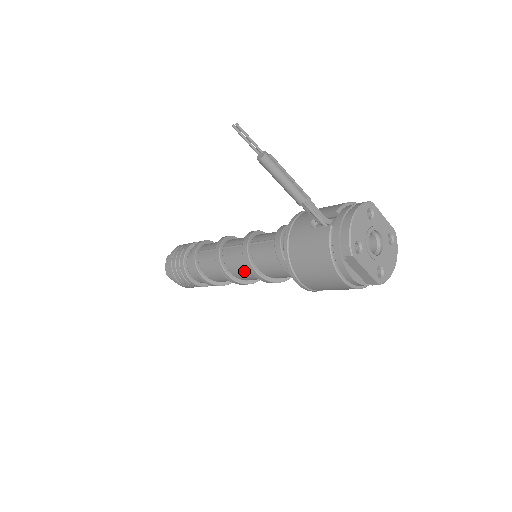
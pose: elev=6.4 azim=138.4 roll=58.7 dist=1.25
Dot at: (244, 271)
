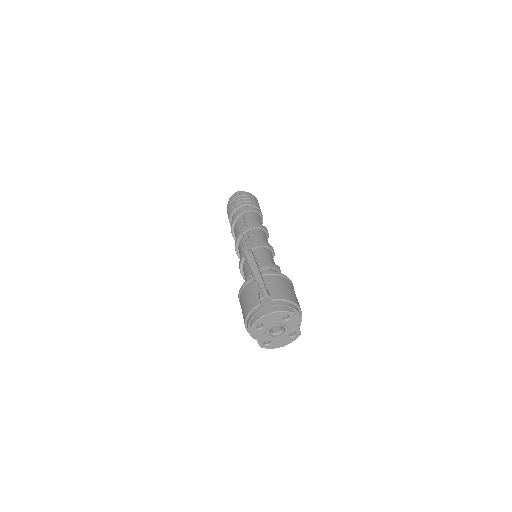
Dot at: occluded
